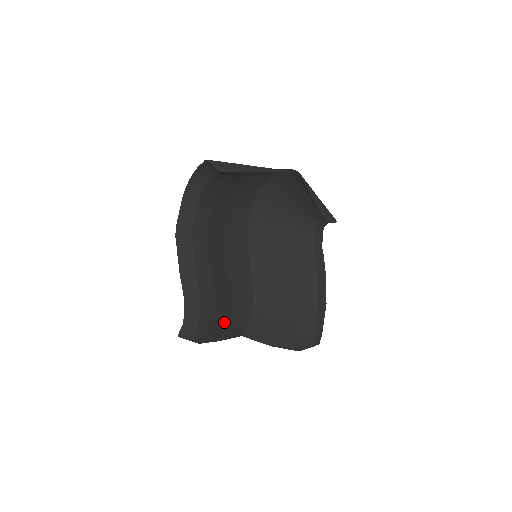
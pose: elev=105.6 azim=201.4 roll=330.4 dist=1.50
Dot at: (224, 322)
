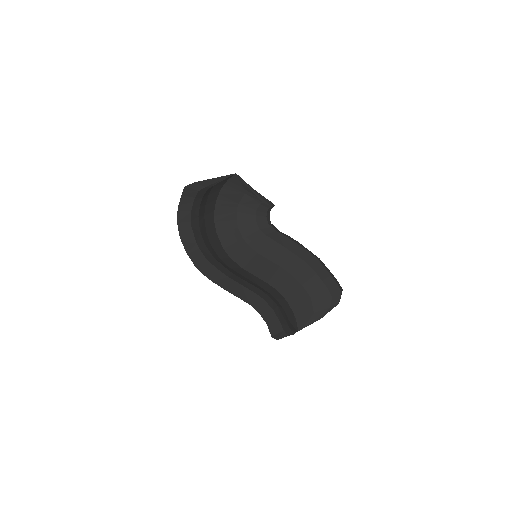
Dot at: (284, 313)
